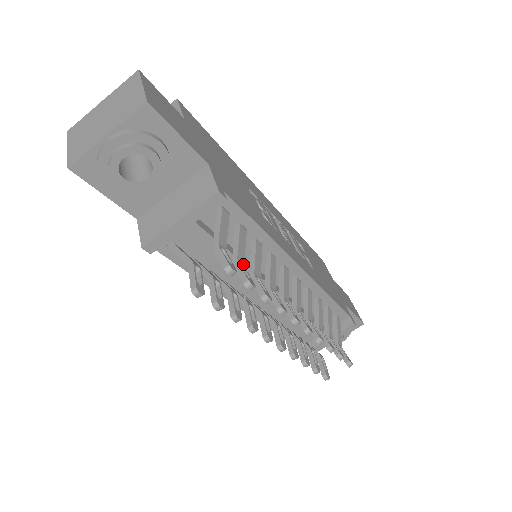
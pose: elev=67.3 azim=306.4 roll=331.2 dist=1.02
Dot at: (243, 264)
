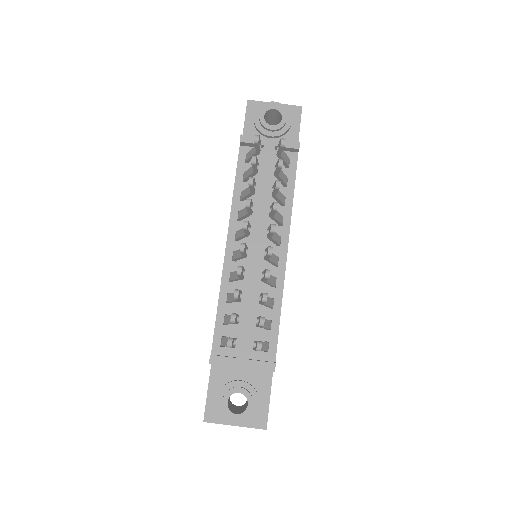
Dot at: (279, 174)
